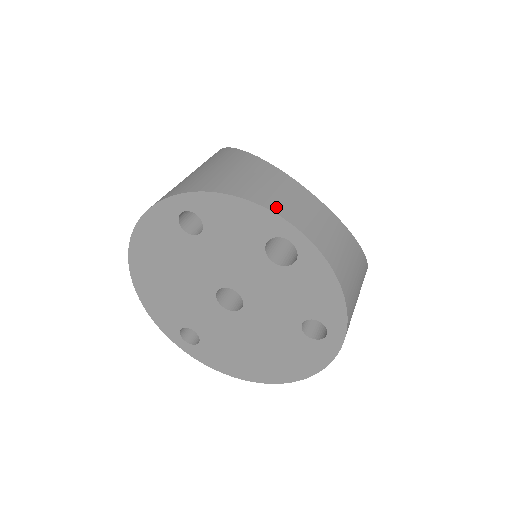
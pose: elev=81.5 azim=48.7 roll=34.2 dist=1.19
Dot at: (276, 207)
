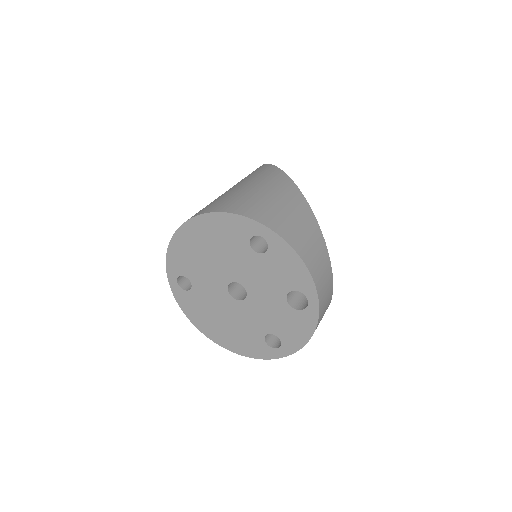
Dot at: (317, 280)
